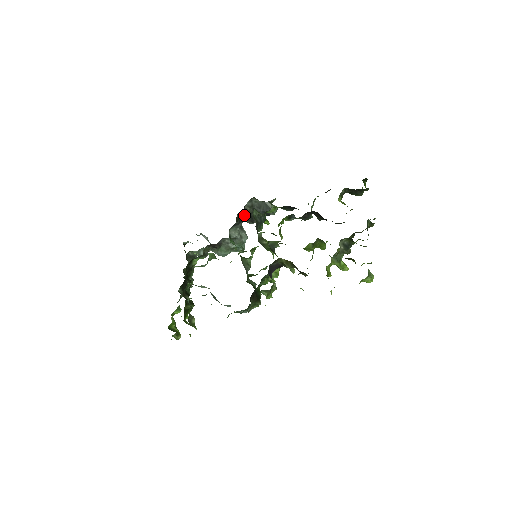
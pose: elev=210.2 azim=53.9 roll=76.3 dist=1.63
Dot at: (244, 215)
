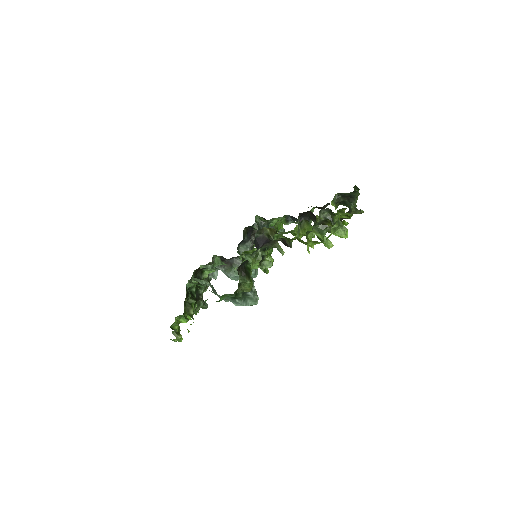
Dot at: occluded
